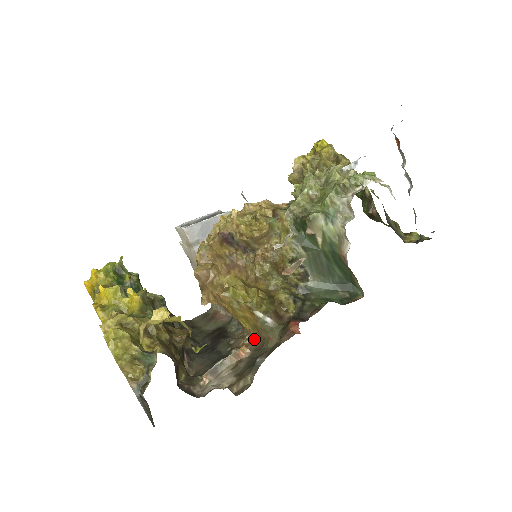
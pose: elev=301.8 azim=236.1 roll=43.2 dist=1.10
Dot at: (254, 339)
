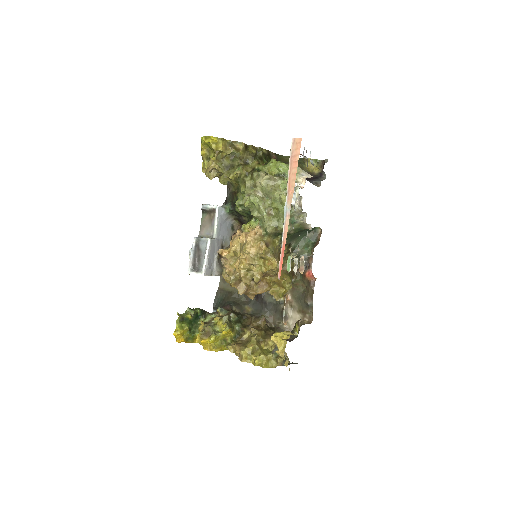
Dot at: occluded
